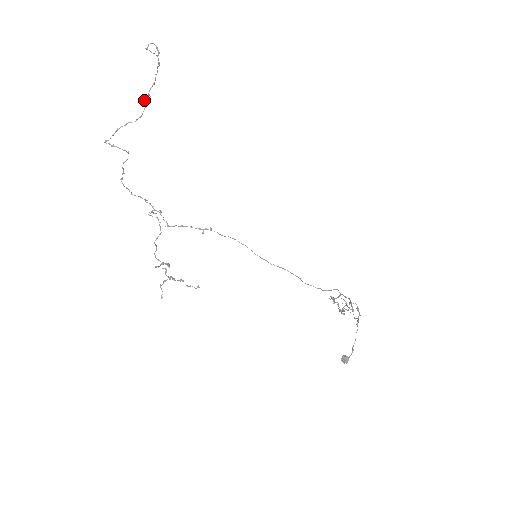
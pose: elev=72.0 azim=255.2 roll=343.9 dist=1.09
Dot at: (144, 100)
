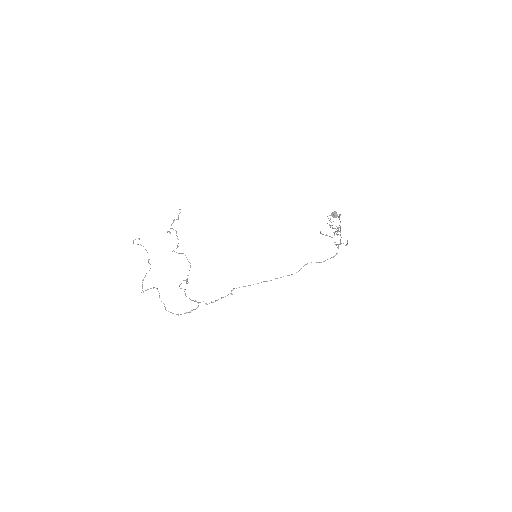
Dot at: (148, 262)
